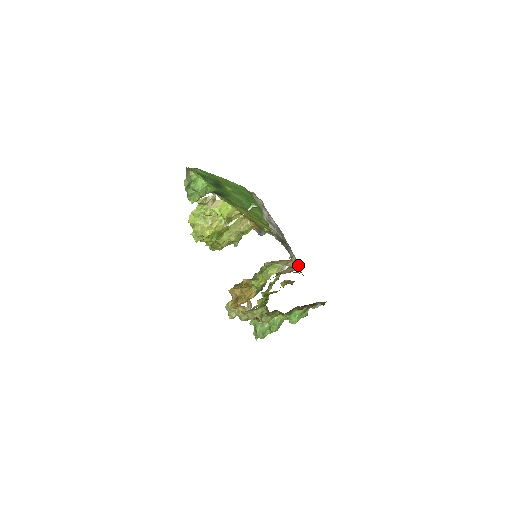
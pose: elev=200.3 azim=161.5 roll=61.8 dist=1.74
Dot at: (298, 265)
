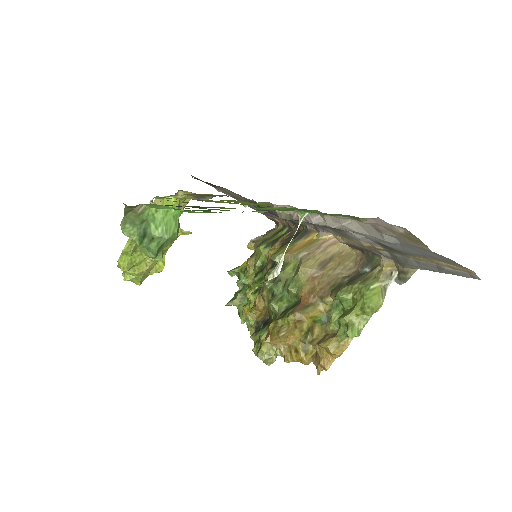
Dot at: (350, 247)
